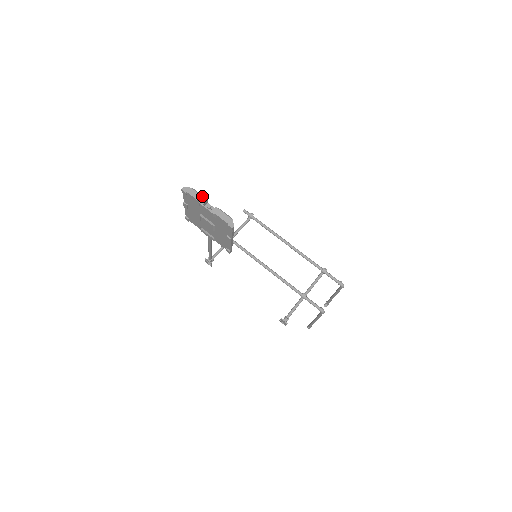
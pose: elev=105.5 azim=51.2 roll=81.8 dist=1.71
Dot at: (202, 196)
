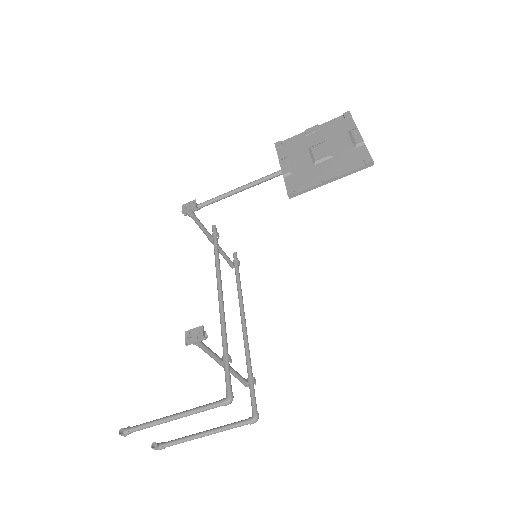
Dot at: occluded
